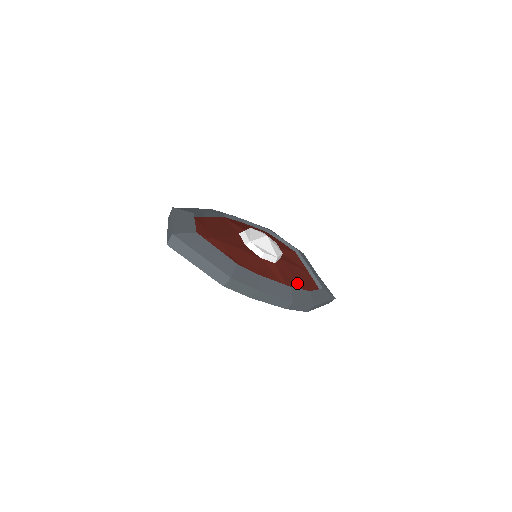
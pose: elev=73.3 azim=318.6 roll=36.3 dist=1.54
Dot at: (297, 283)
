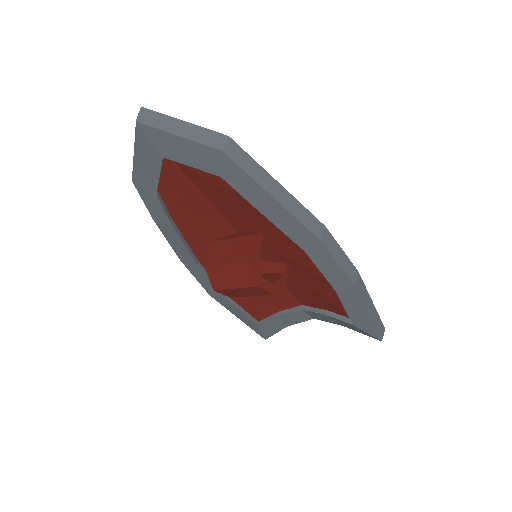
Dot at: occluded
